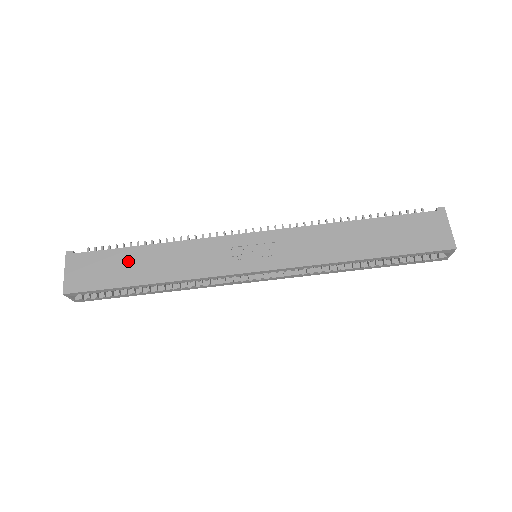
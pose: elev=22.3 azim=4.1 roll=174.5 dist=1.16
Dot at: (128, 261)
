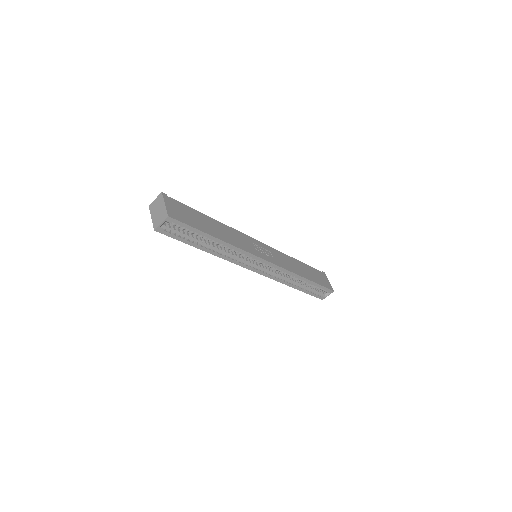
Dot at: (202, 219)
